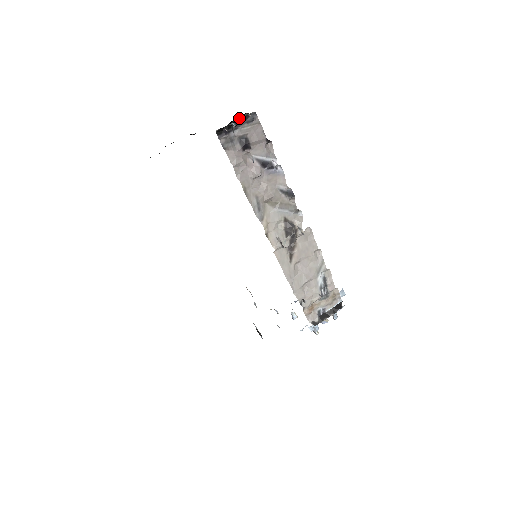
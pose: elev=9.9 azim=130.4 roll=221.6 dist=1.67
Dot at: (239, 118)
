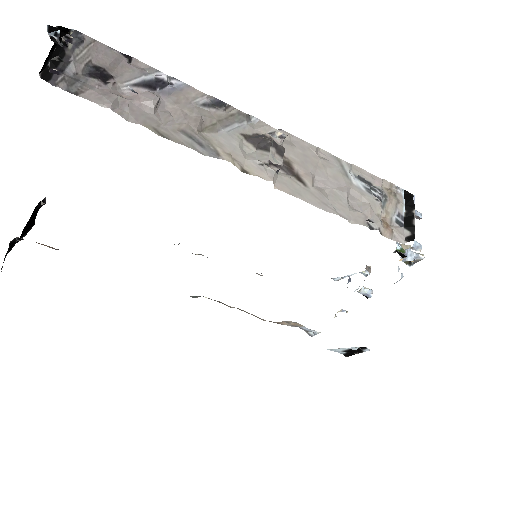
Dot at: occluded
